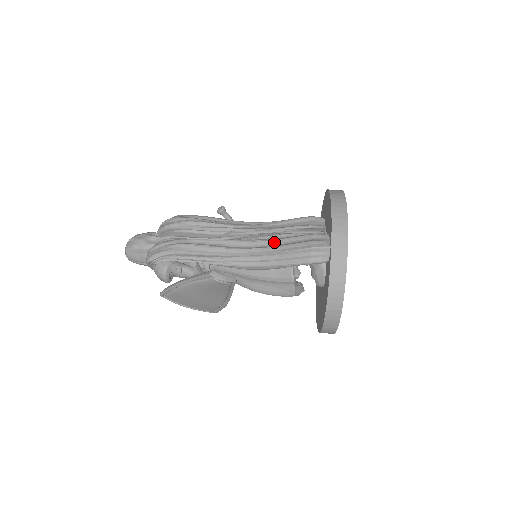
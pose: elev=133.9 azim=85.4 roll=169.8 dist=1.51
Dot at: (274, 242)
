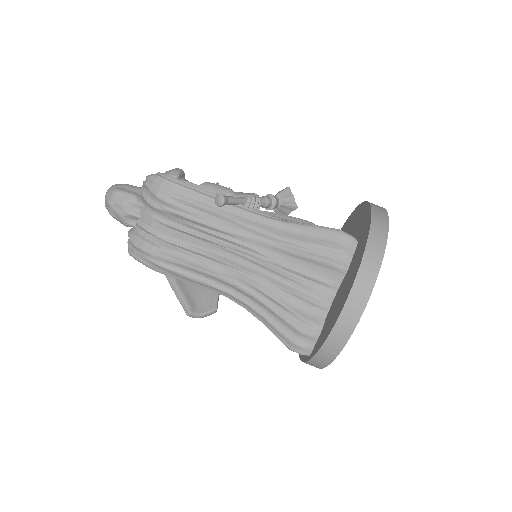
Dot at: (262, 305)
